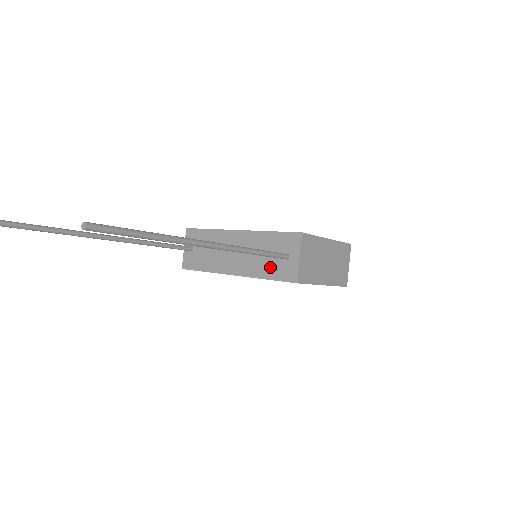
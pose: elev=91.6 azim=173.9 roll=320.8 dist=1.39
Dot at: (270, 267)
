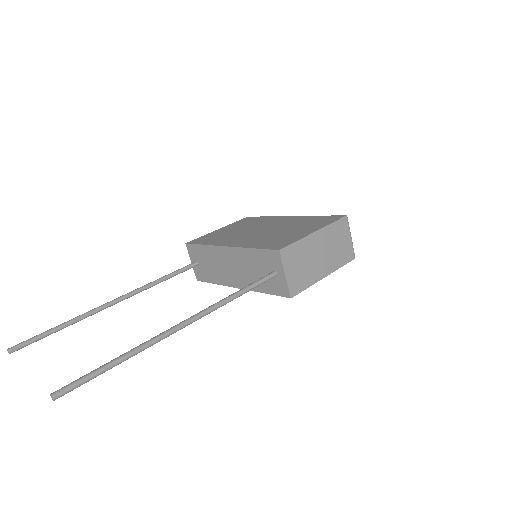
Dot at: occluded
